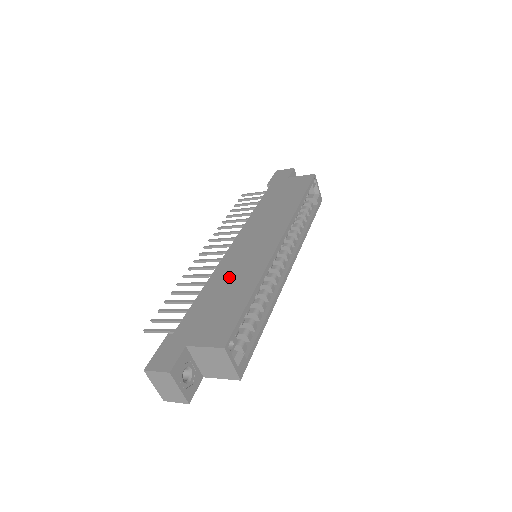
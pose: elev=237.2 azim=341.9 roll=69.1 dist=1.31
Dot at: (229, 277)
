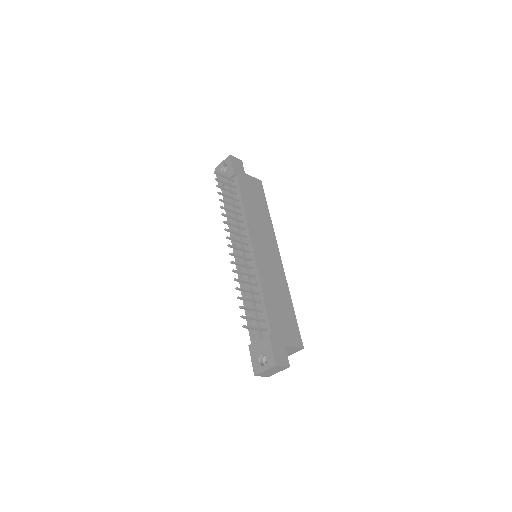
Dot at: (272, 285)
